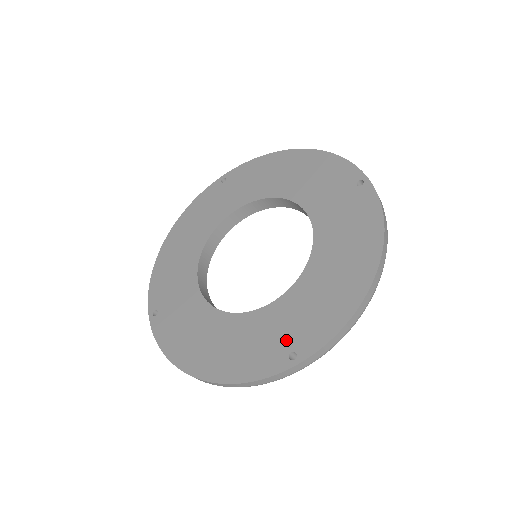
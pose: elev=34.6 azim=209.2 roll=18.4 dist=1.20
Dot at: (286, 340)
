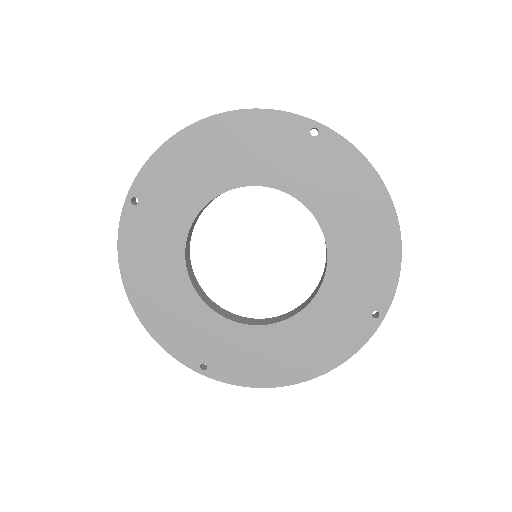
Dot at: (360, 308)
